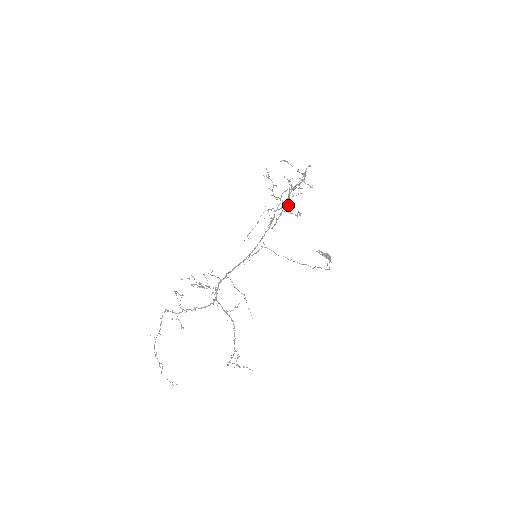
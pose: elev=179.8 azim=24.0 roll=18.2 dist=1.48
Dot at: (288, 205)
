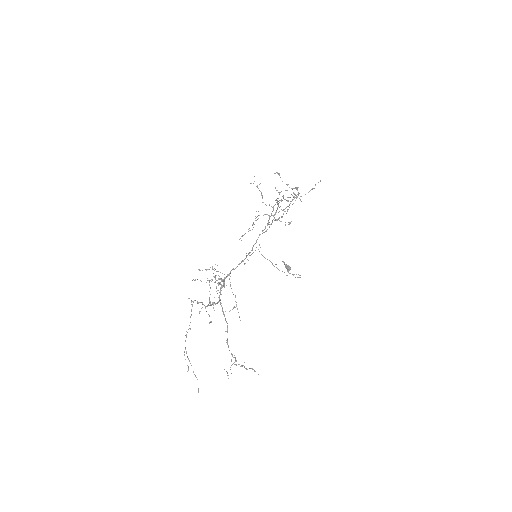
Dot at: (283, 213)
